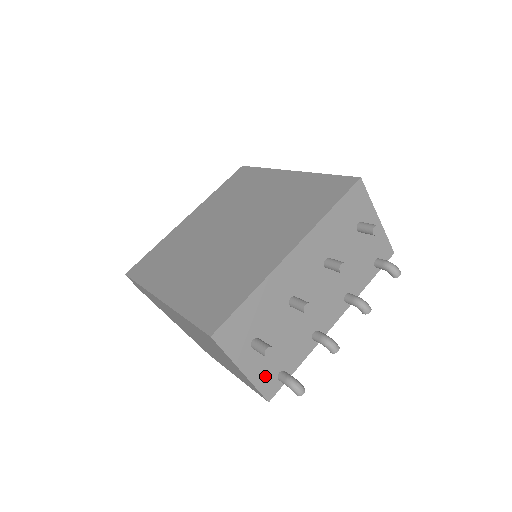
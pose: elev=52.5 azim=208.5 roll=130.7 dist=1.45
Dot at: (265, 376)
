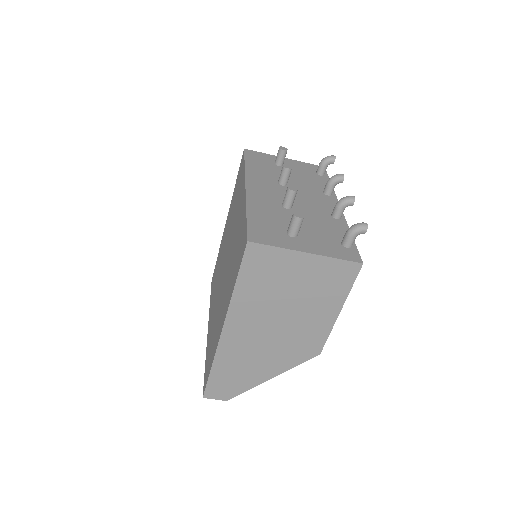
Dot at: (332, 250)
